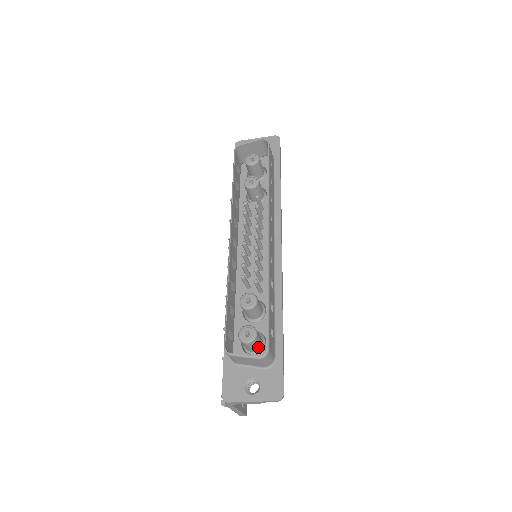
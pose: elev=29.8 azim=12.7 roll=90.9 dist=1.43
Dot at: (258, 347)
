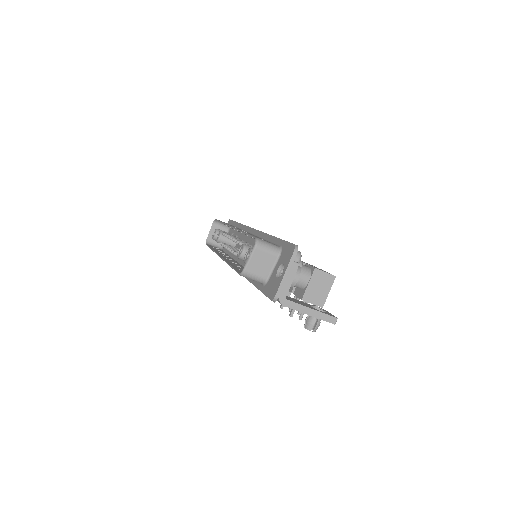
Dot at: occluded
